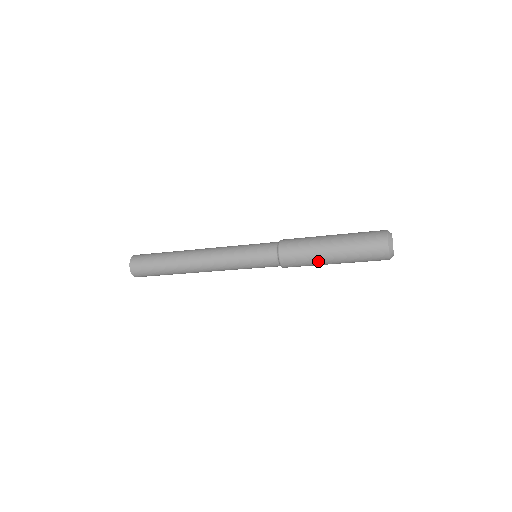
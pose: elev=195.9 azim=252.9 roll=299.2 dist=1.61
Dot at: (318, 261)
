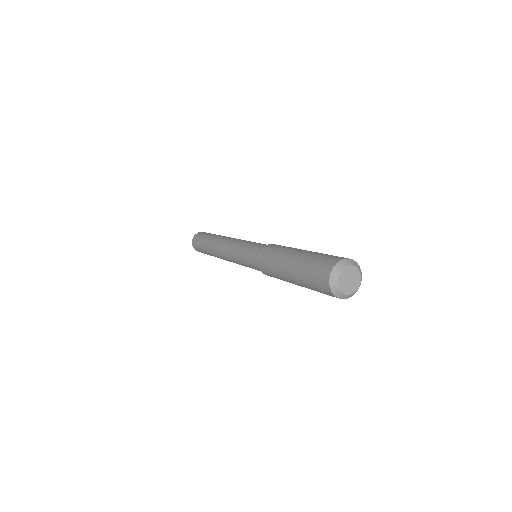
Dot at: (280, 274)
